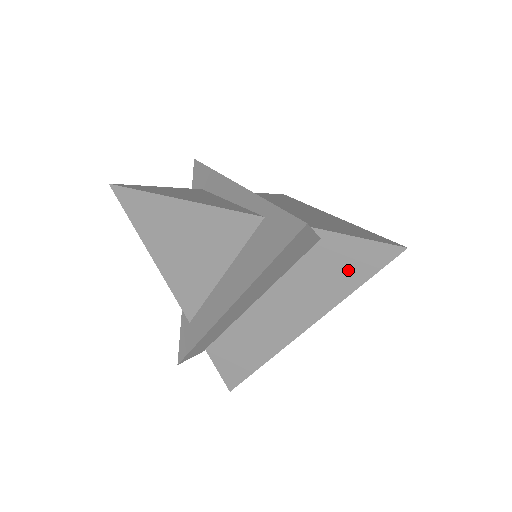
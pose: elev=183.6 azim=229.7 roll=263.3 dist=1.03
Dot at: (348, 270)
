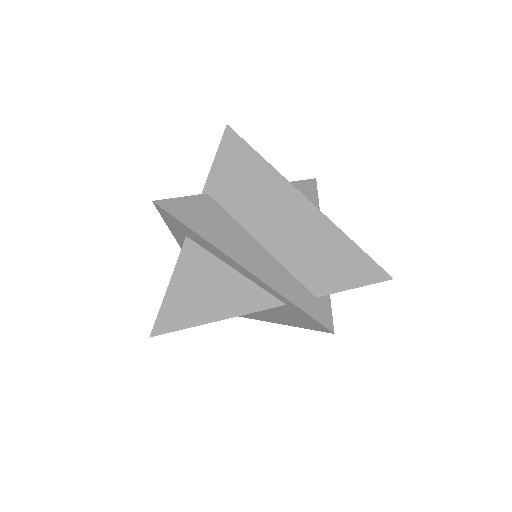
Dot at: occluded
